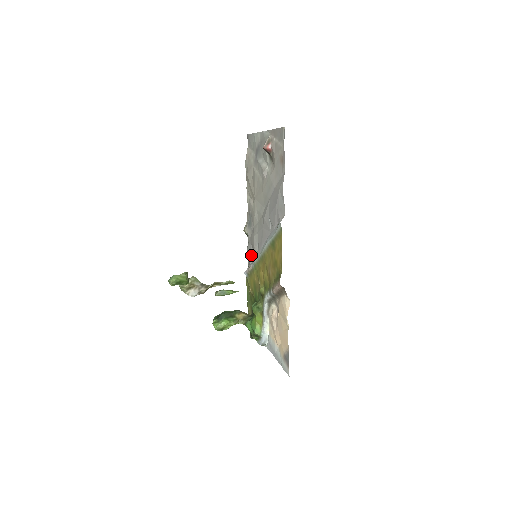
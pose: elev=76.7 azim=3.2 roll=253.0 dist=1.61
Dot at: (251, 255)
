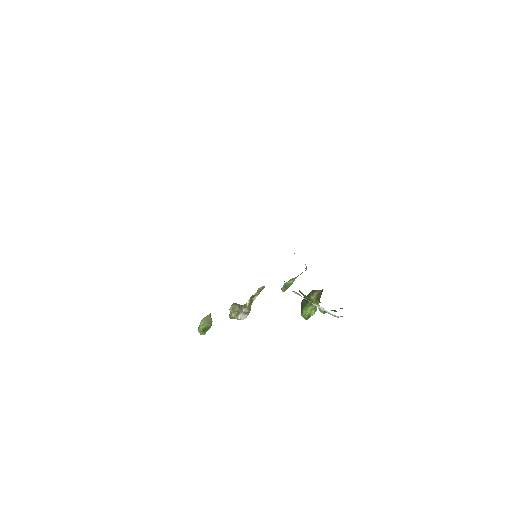
Dot at: occluded
